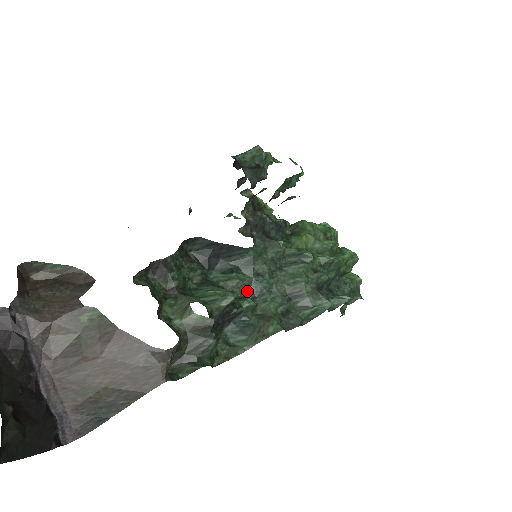
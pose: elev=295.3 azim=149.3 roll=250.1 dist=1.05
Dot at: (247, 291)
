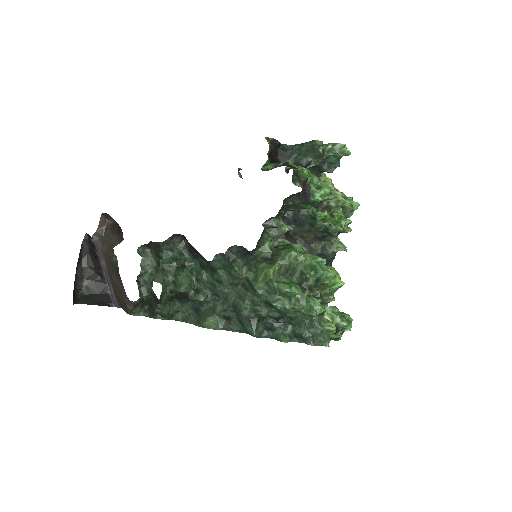
Dot at: (209, 287)
